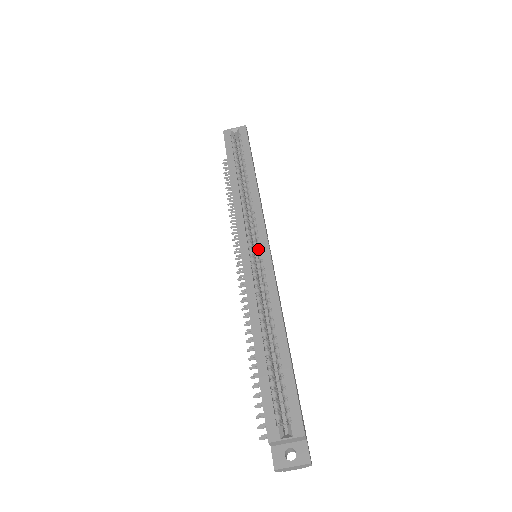
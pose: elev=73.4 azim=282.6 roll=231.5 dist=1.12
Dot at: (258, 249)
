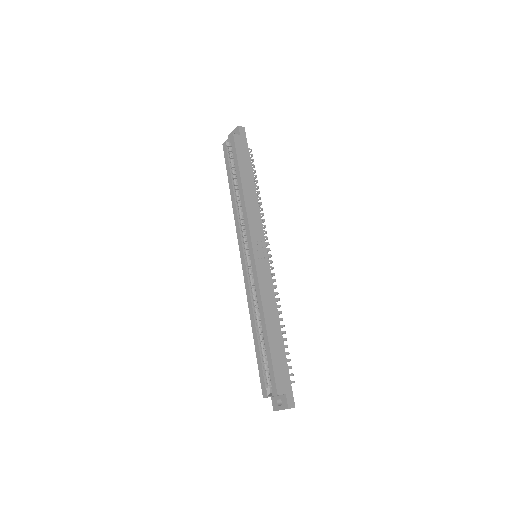
Dot at: (249, 256)
